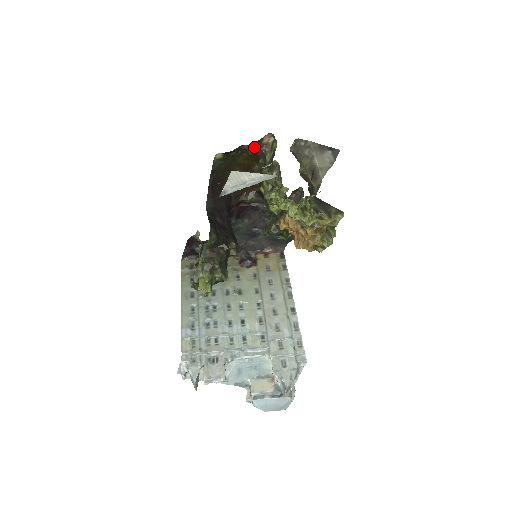
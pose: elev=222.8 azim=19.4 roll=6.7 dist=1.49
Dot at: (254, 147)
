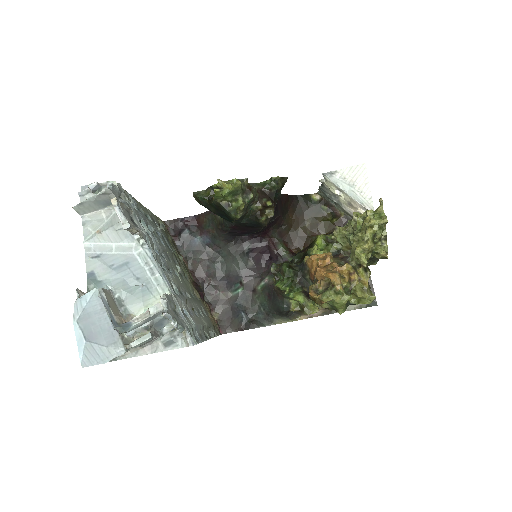
Dot at: (342, 221)
